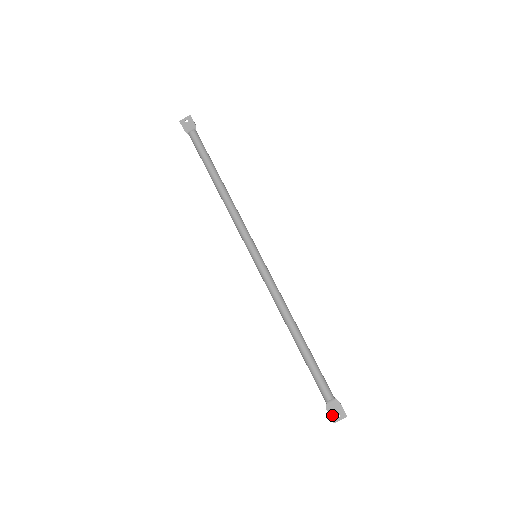
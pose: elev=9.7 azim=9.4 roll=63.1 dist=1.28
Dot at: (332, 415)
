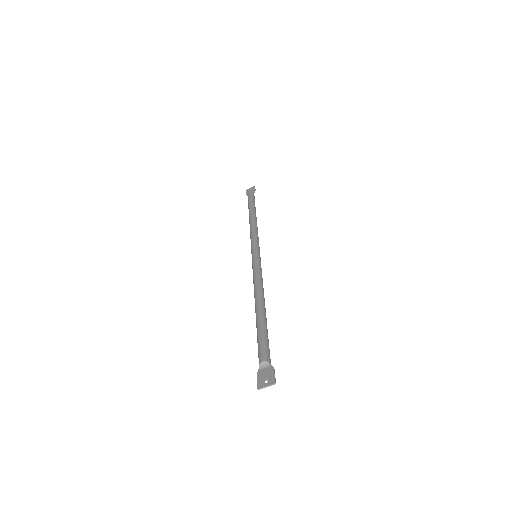
Dot at: (260, 380)
